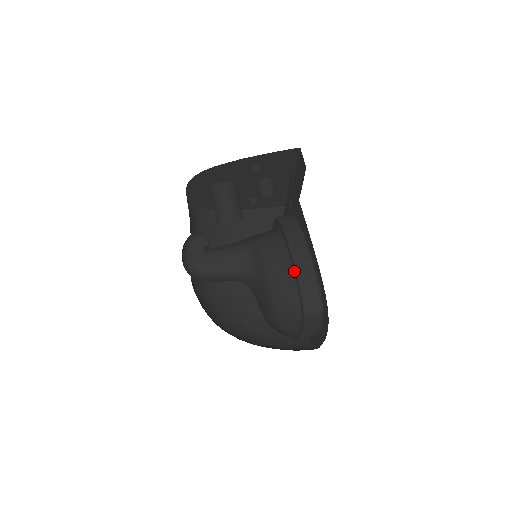
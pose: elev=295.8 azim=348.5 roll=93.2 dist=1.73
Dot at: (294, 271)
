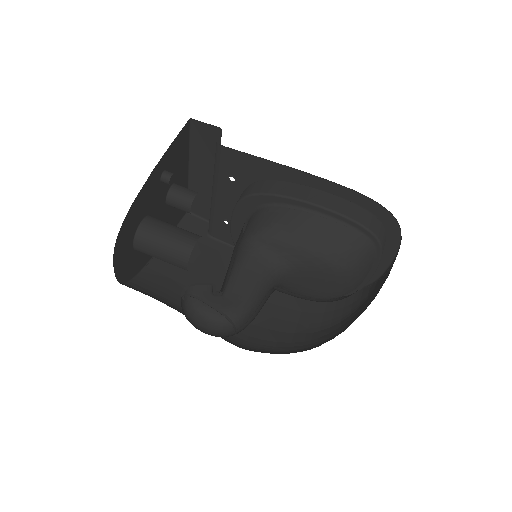
Dot at: (332, 216)
